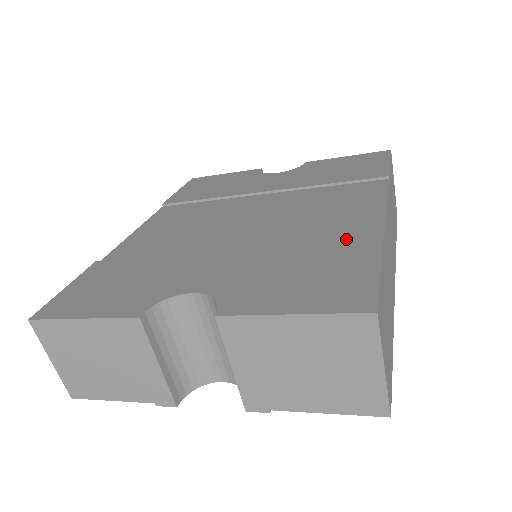
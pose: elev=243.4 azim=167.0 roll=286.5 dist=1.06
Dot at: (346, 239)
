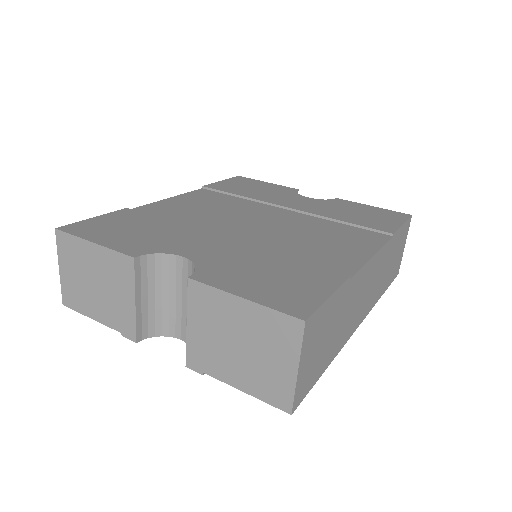
Dot at: (324, 265)
